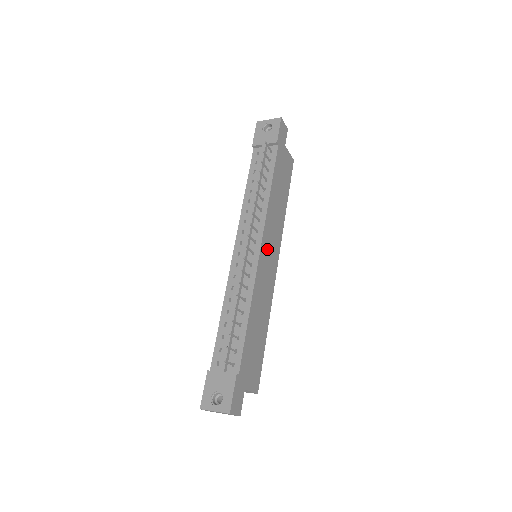
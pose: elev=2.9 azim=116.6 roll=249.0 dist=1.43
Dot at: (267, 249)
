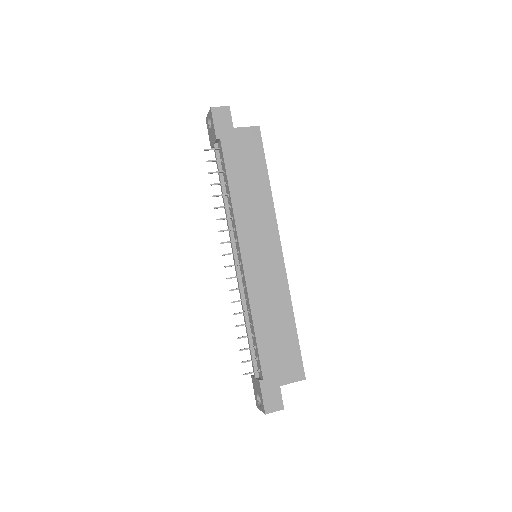
Dot at: (254, 251)
